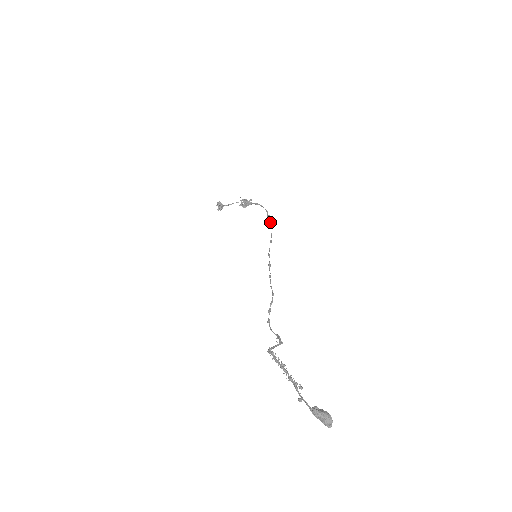
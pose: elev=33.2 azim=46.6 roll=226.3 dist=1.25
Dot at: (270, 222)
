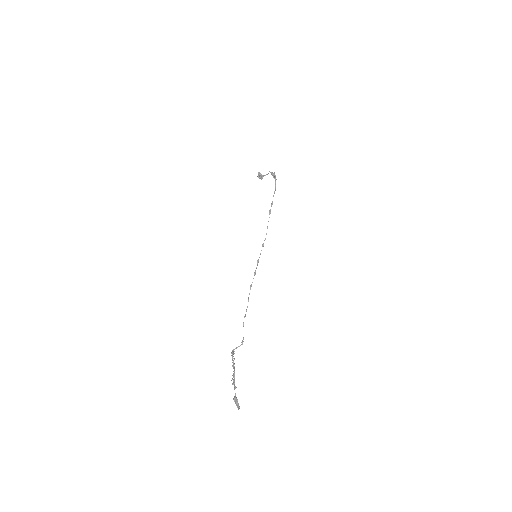
Dot at: (268, 221)
